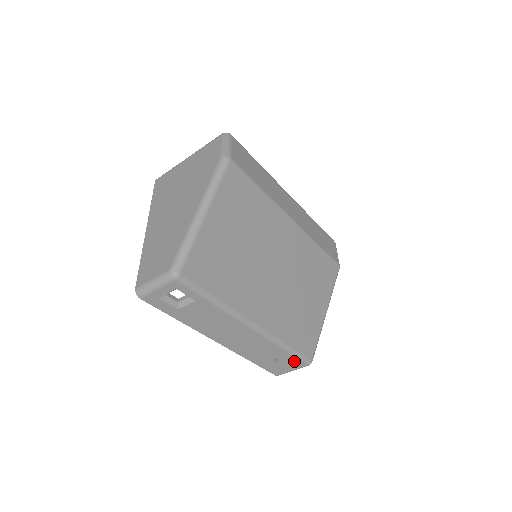
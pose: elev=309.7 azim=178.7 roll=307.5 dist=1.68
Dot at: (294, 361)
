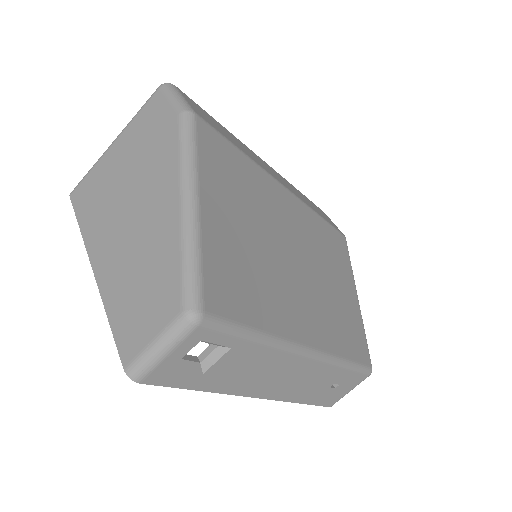
Dot at: (354, 378)
